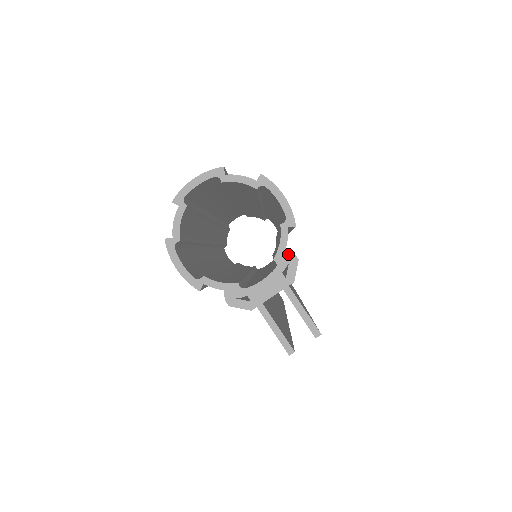
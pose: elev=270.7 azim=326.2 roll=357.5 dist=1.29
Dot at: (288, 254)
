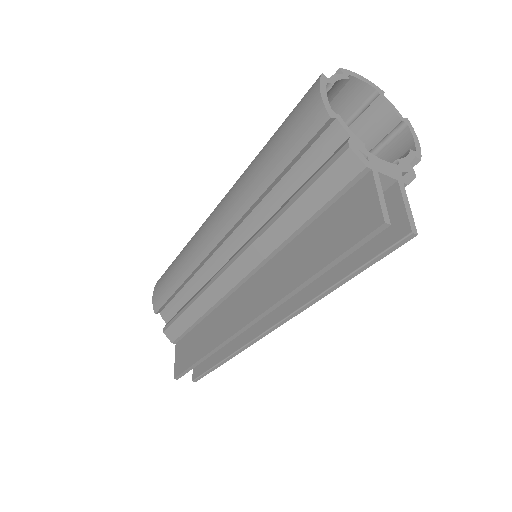
Dot at: (410, 167)
